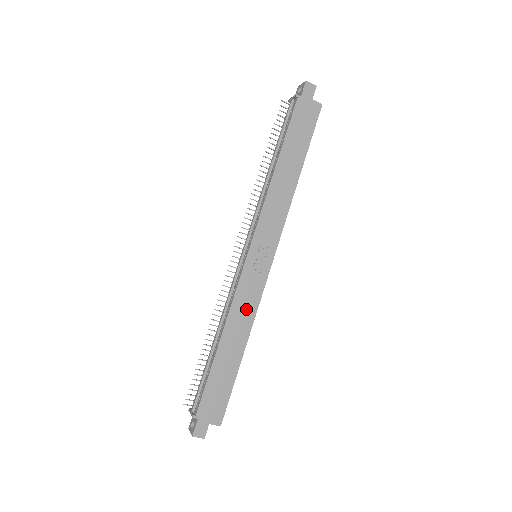
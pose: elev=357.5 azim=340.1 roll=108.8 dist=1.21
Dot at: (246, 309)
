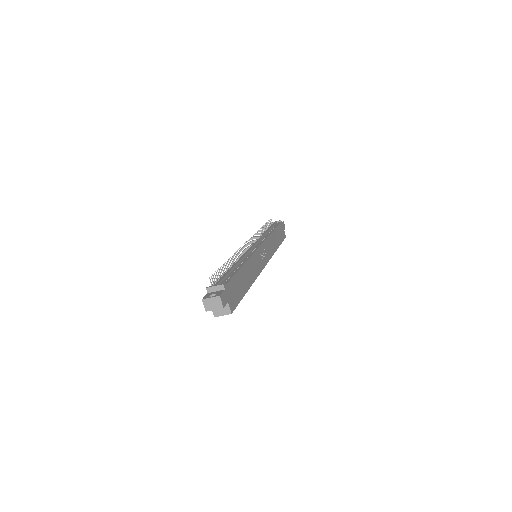
Dot at: (255, 268)
